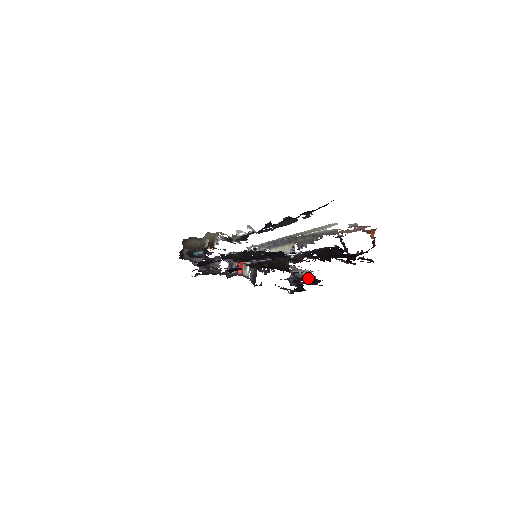
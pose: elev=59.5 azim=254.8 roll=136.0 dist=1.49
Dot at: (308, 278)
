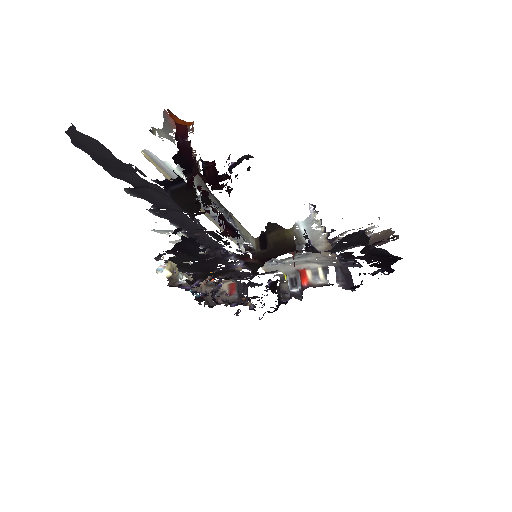
Dot at: (339, 241)
